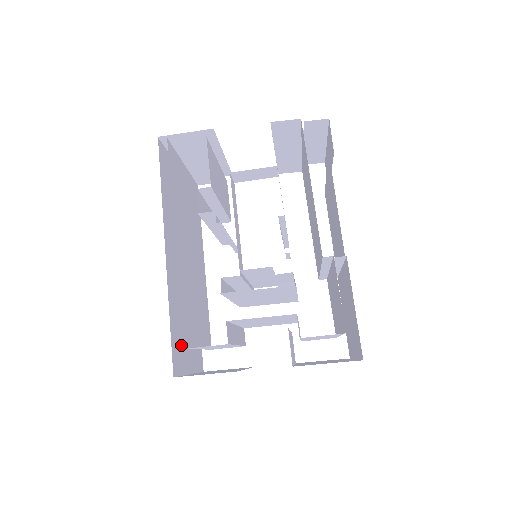
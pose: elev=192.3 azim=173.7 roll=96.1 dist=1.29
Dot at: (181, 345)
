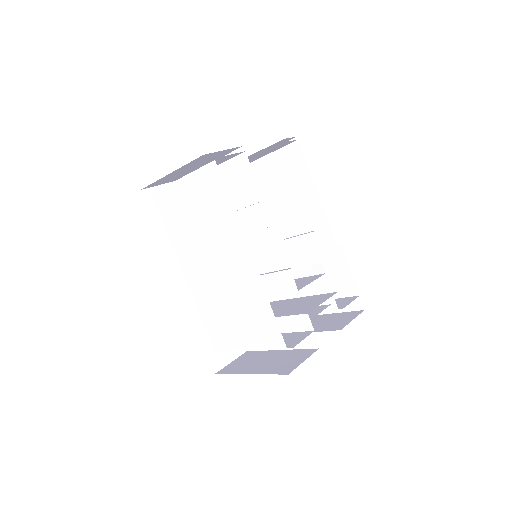
Dot at: occluded
